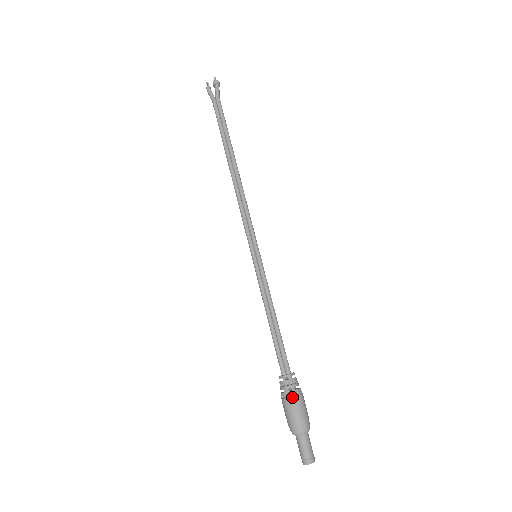
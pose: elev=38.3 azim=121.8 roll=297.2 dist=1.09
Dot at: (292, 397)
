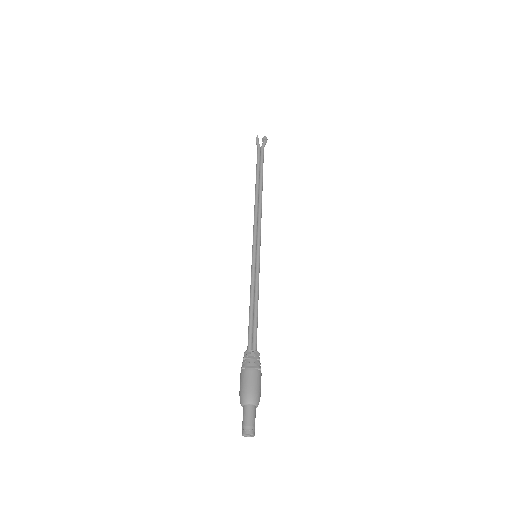
Dot at: (256, 369)
